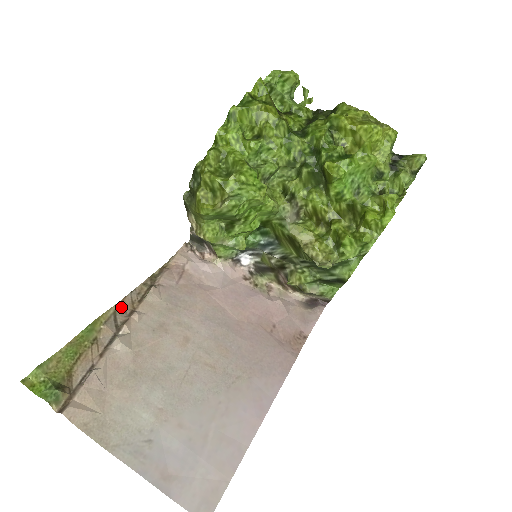
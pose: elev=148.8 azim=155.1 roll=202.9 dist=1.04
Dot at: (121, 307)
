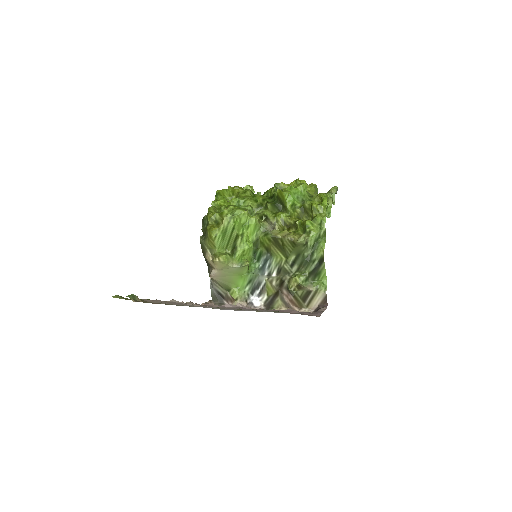
Dot at: occluded
